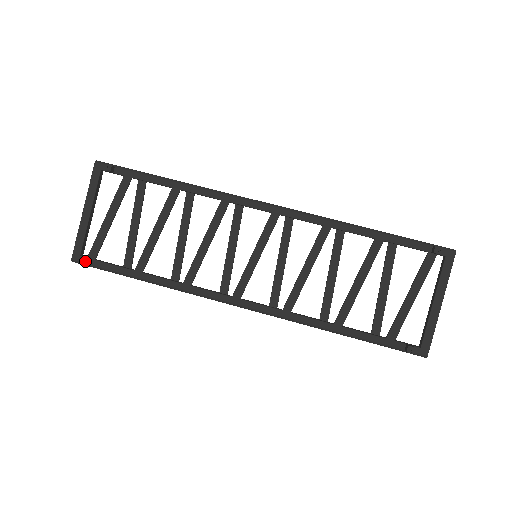
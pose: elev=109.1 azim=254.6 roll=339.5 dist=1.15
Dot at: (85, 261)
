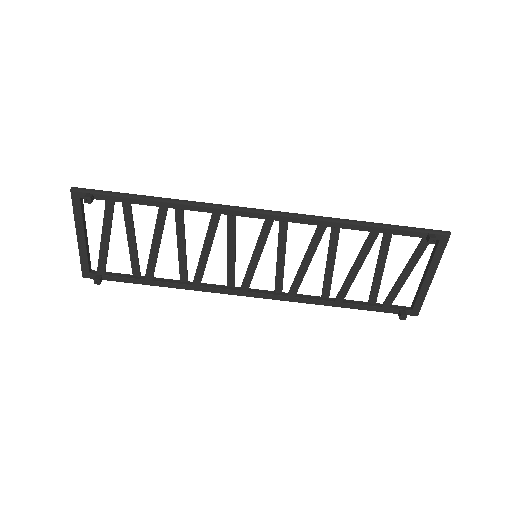
Dot at: (96, 280)
